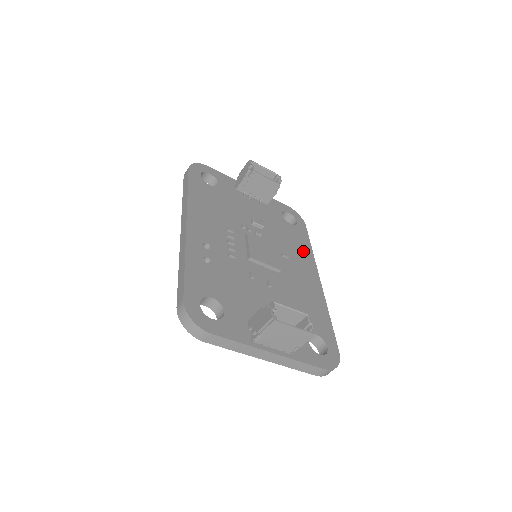
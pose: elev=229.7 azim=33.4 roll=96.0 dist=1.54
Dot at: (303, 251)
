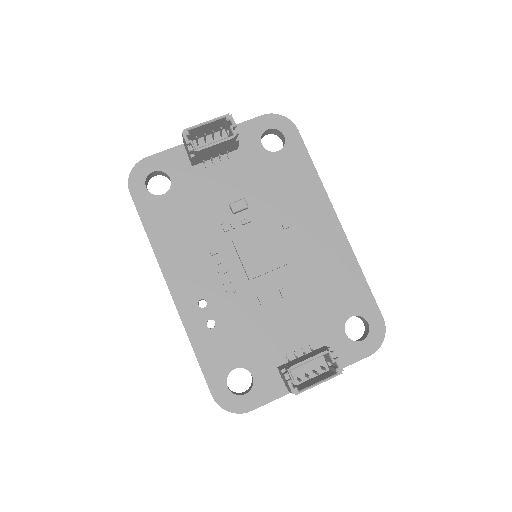
Dot at: (306, 190)
